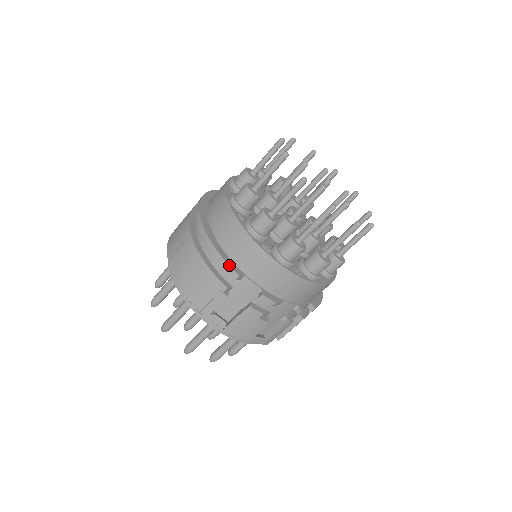
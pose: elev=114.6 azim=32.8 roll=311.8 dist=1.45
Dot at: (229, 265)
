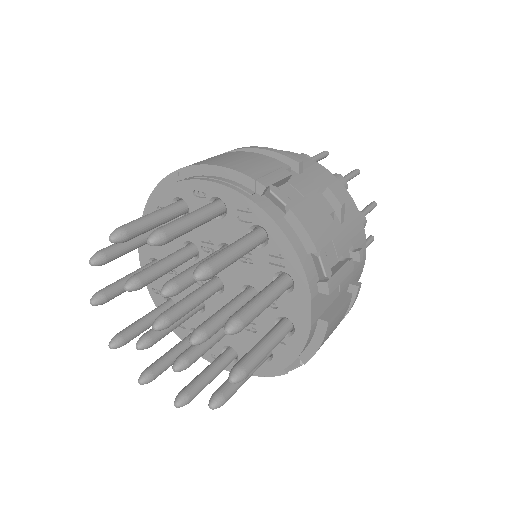
Dot at: (287, 153)
